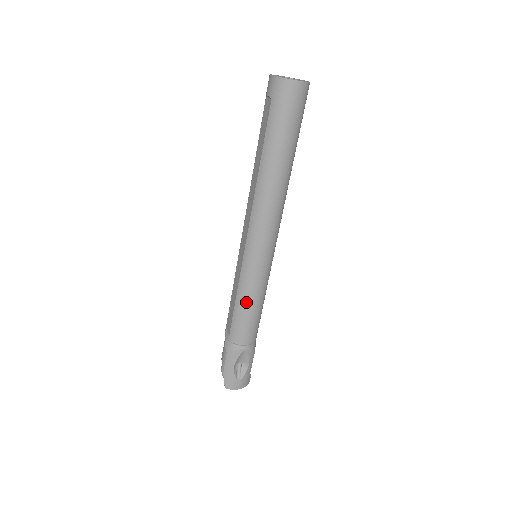
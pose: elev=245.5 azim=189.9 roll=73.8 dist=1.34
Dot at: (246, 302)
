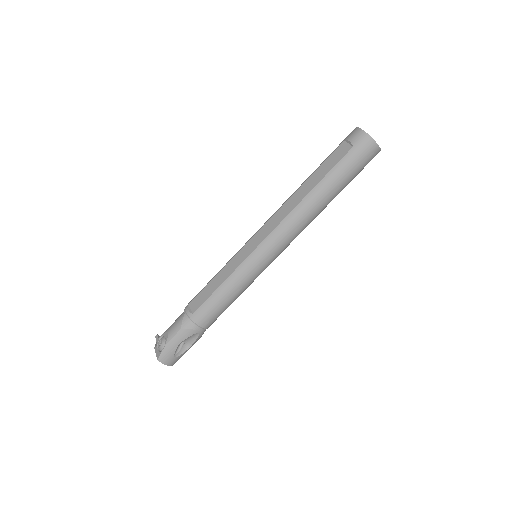
Dot at: (230, 291)
